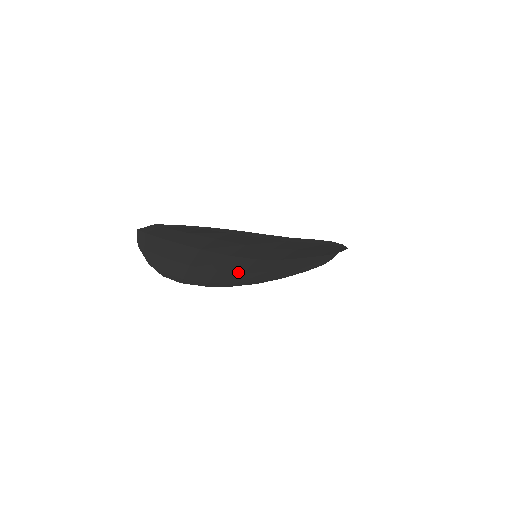
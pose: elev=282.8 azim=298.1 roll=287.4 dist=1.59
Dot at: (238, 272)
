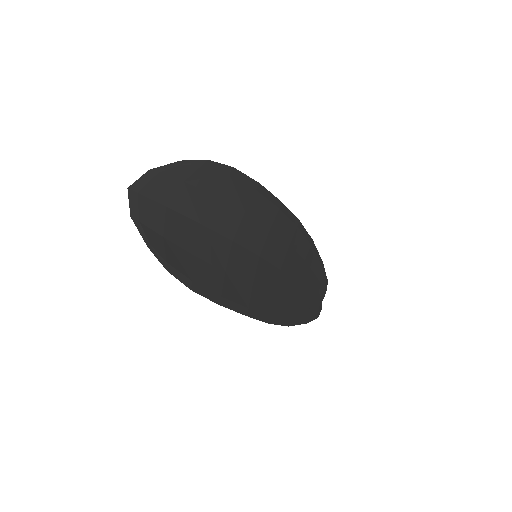
Dot at: (246, 282)
